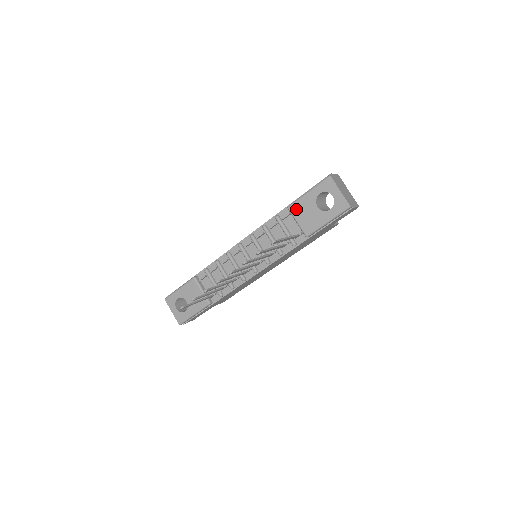
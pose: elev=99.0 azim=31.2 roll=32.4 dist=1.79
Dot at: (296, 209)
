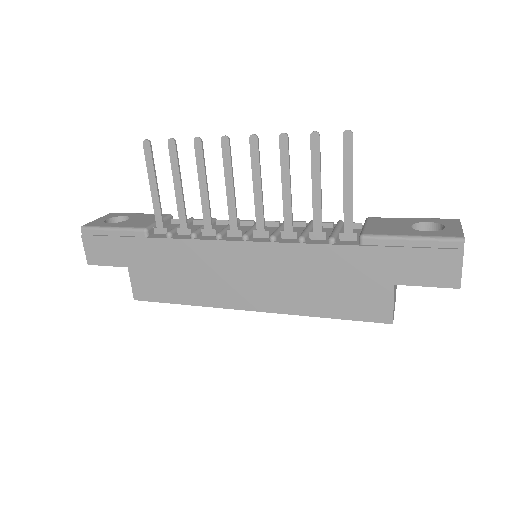
Dot at: (378, 220)
